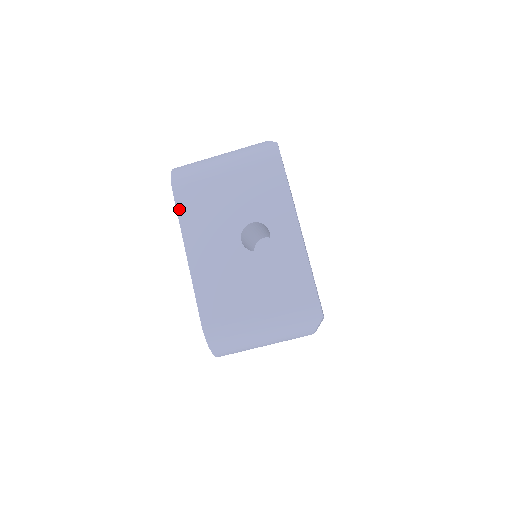
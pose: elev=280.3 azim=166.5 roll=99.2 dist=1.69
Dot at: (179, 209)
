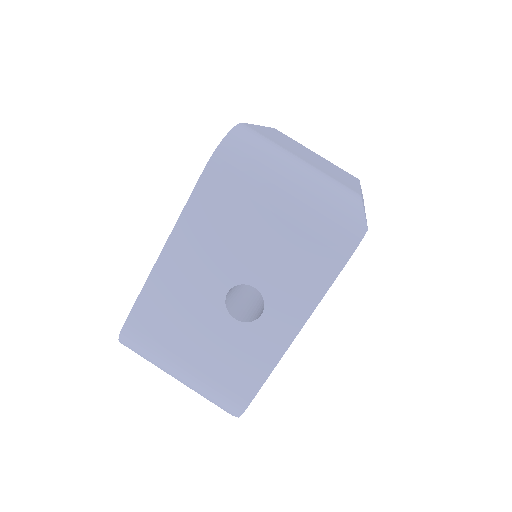
Dot at: (194, 196)
